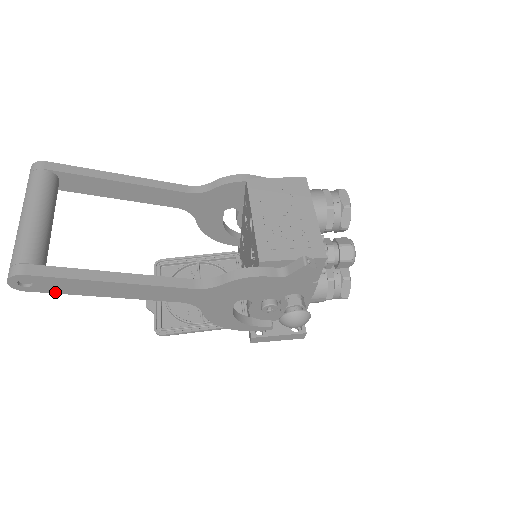
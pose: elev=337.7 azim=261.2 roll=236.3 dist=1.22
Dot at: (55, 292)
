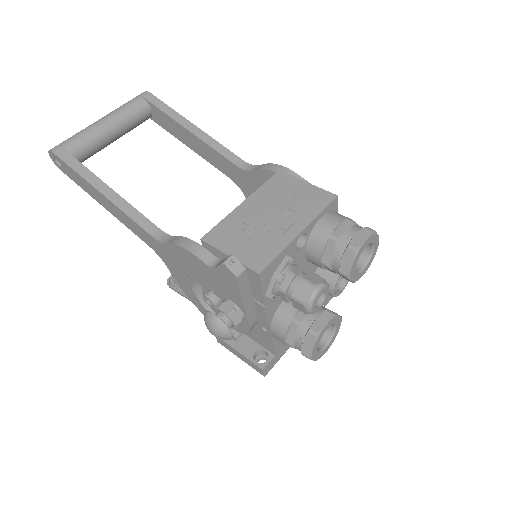
Dot at: (75, 181)
